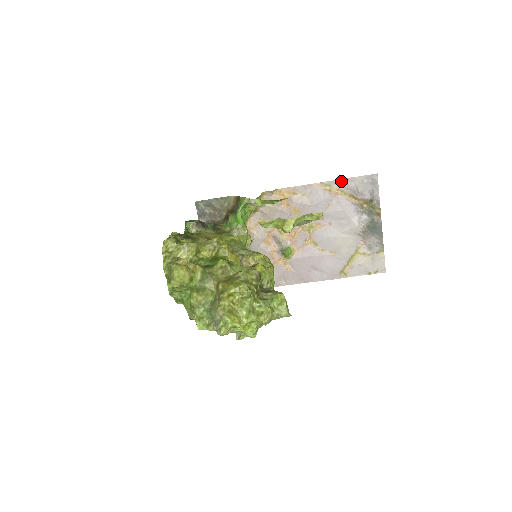
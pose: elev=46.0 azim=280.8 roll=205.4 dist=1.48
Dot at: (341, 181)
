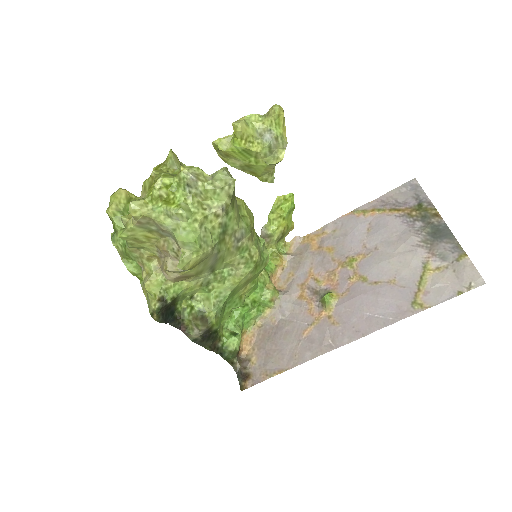
Dot at: (375, 202)
